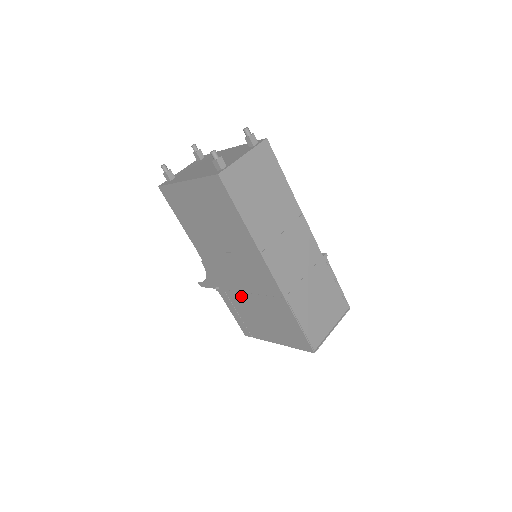
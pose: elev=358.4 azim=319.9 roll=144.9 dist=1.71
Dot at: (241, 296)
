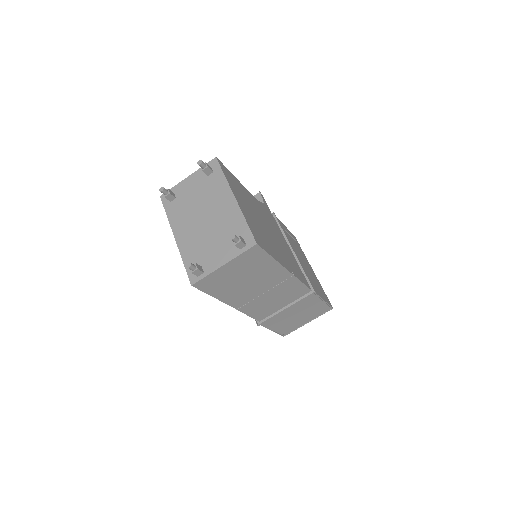
Dot at: occluded
